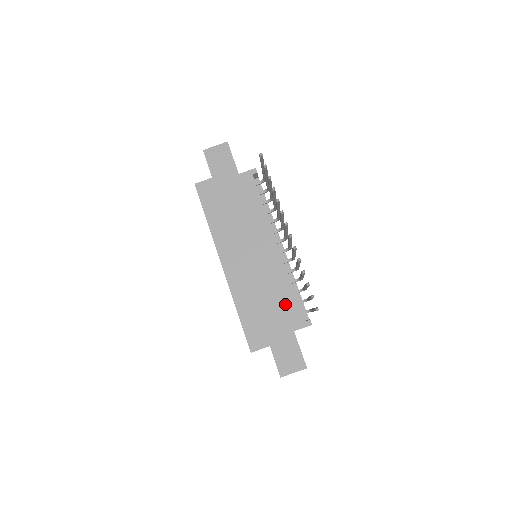
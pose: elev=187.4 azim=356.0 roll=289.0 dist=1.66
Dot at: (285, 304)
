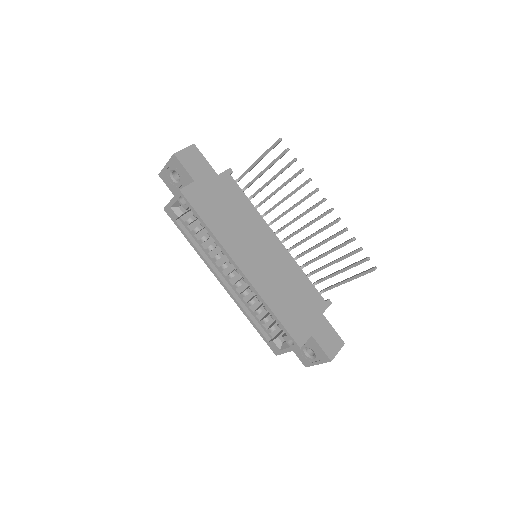
Dot at: (306, 291)
